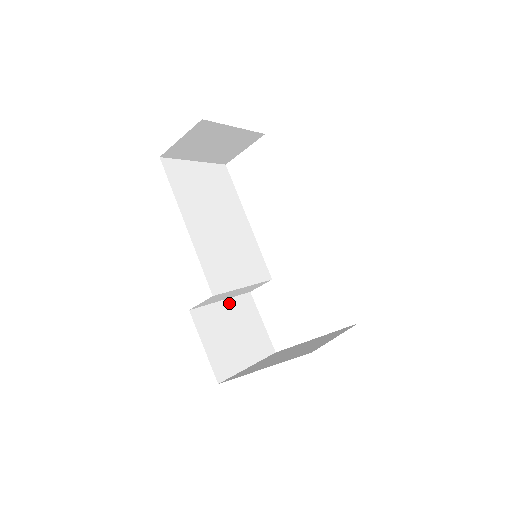
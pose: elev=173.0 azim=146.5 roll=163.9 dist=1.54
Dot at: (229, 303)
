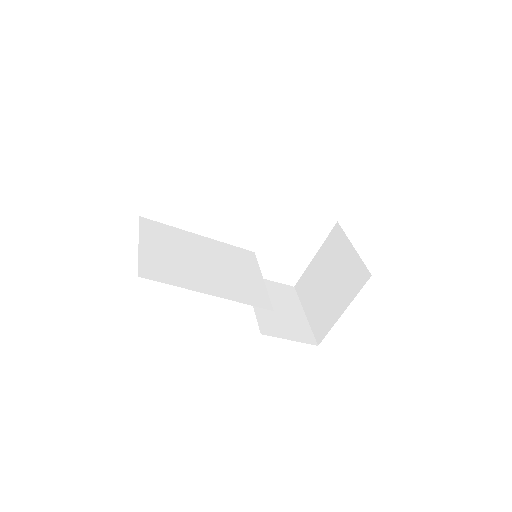
Dot at: occluded
